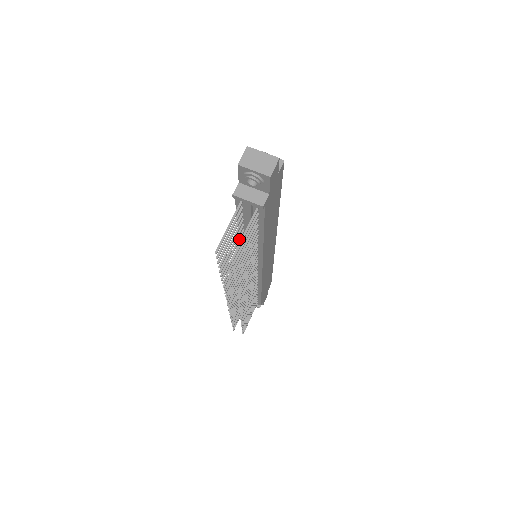
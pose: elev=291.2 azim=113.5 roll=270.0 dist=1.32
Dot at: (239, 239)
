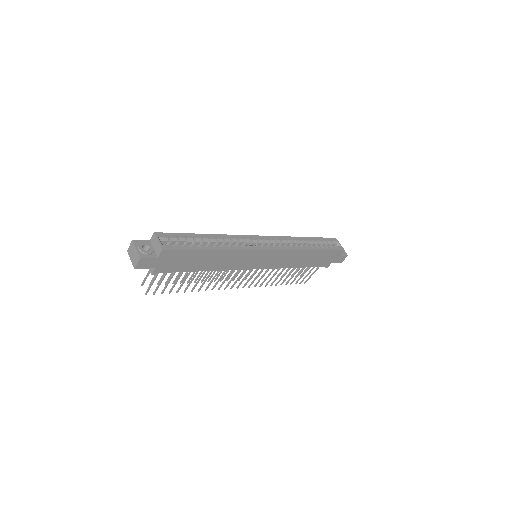
Dot at: occluded
